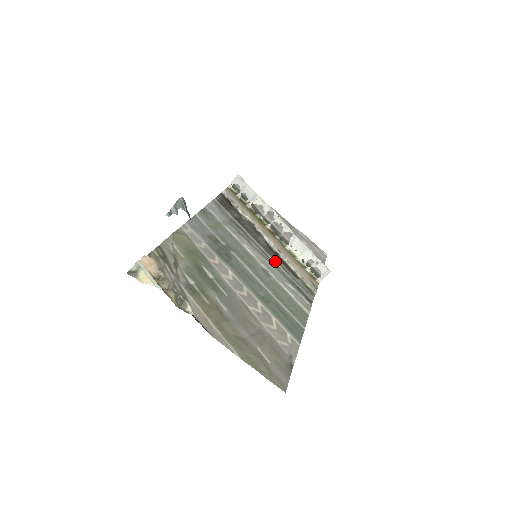
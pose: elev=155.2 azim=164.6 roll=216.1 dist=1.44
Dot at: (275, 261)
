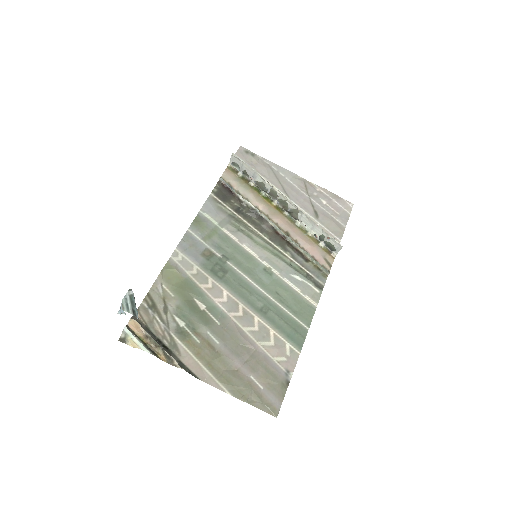
Dot at: (281, 249)
